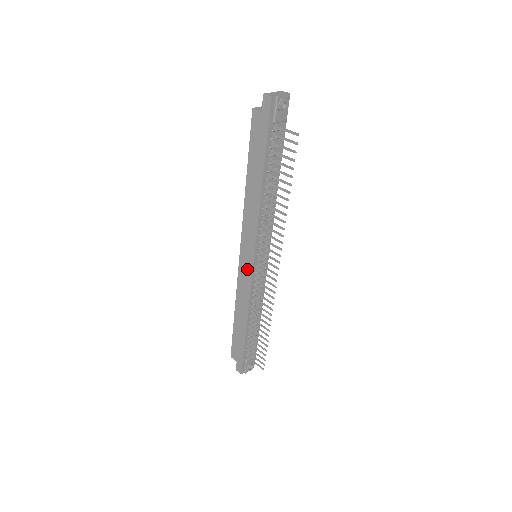
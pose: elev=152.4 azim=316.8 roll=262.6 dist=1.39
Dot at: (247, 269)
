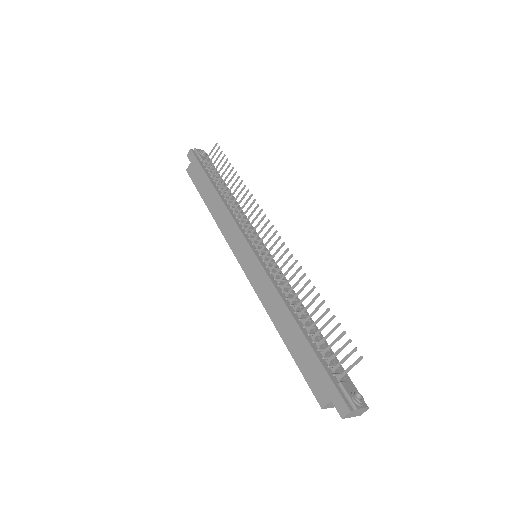
Dot at: (252, 264)
